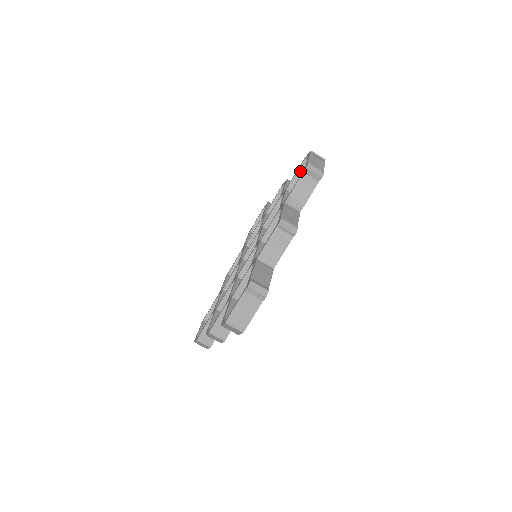
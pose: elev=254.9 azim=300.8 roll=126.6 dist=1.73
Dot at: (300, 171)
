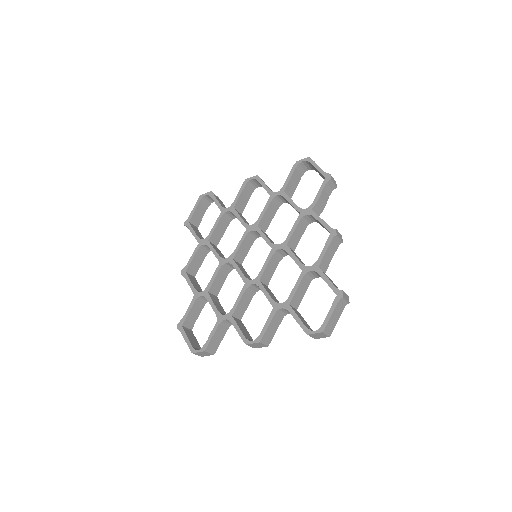
Dot at: (294, 174)
